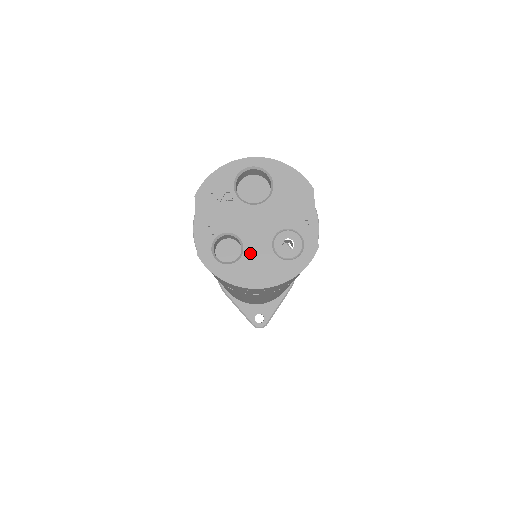
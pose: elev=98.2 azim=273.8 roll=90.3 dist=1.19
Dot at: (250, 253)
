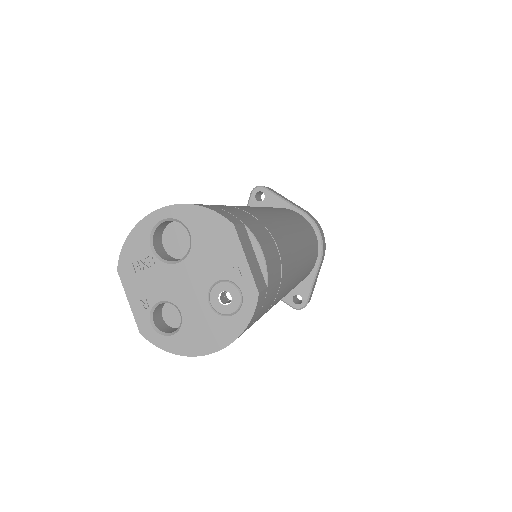
Dot at: (189, 318)
